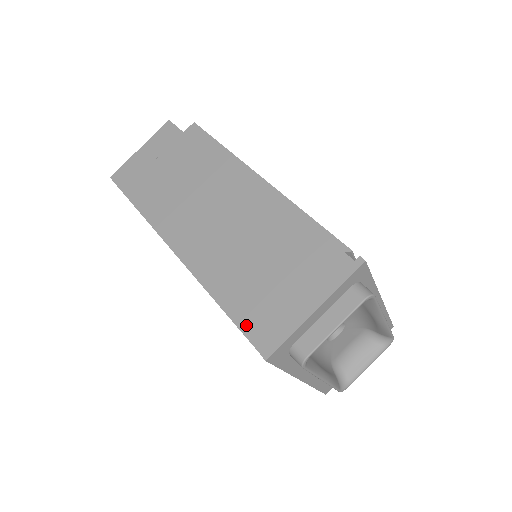
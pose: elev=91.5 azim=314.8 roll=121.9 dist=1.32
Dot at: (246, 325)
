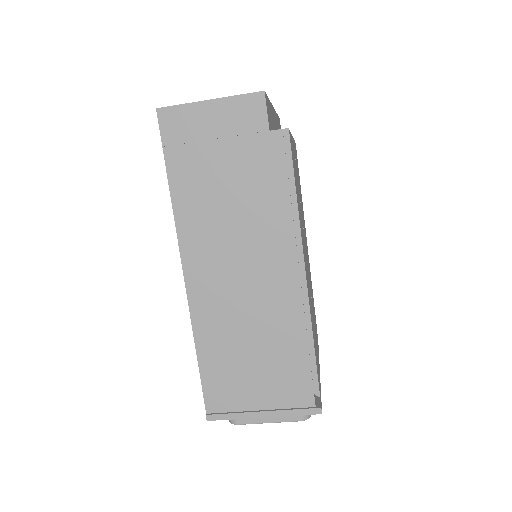
Dot at: (208, 386)
